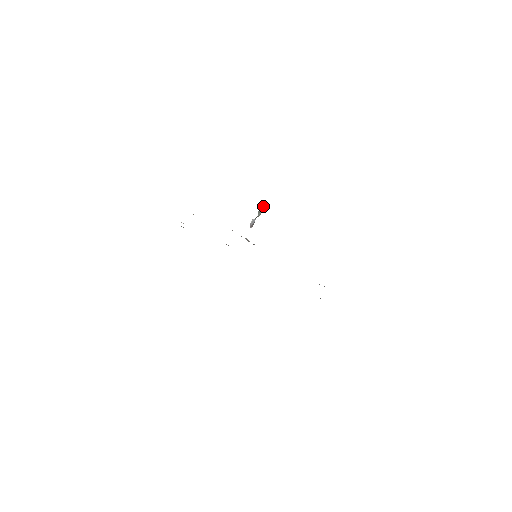
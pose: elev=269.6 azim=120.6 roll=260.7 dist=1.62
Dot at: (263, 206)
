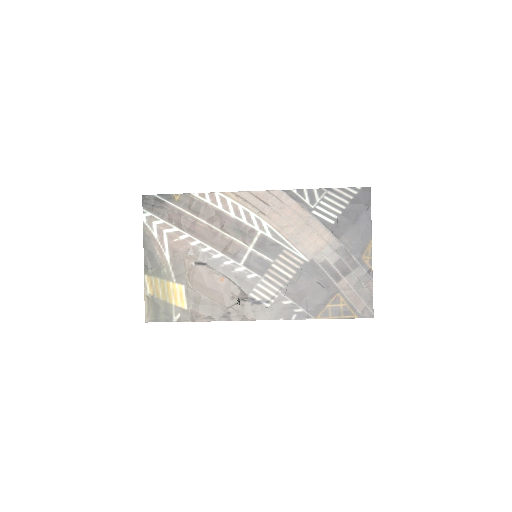
Dot at: (237, 303)
